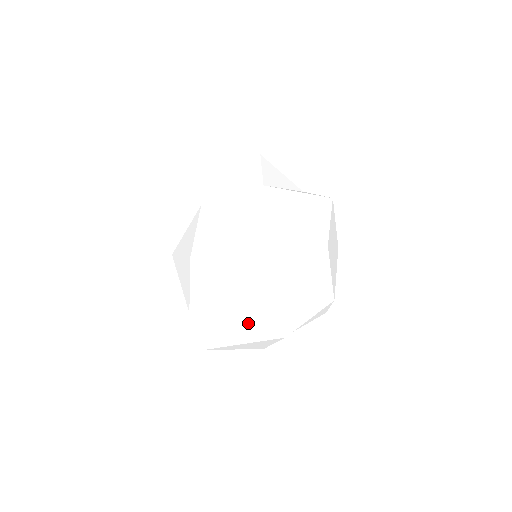
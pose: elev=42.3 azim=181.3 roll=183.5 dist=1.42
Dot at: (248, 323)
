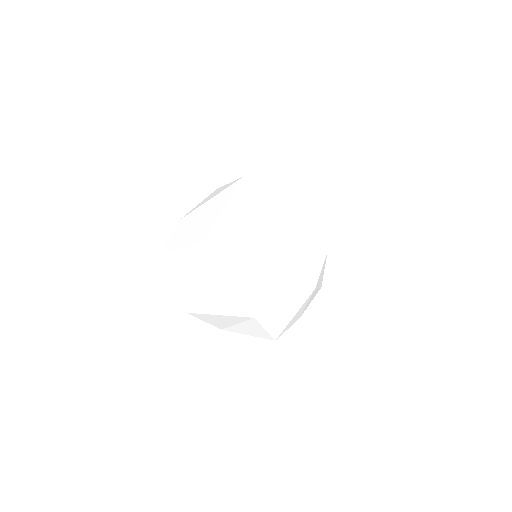
Dot at: (197, 228)
